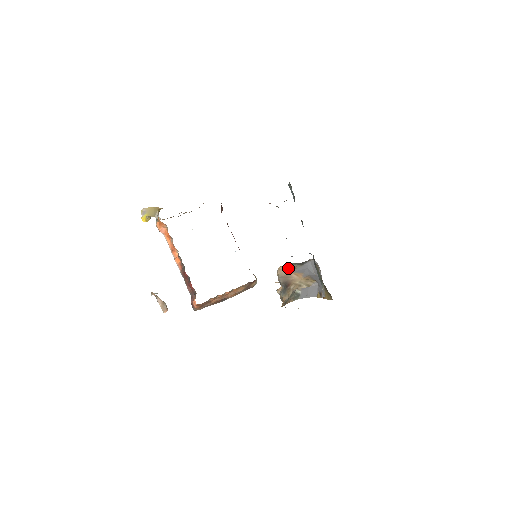
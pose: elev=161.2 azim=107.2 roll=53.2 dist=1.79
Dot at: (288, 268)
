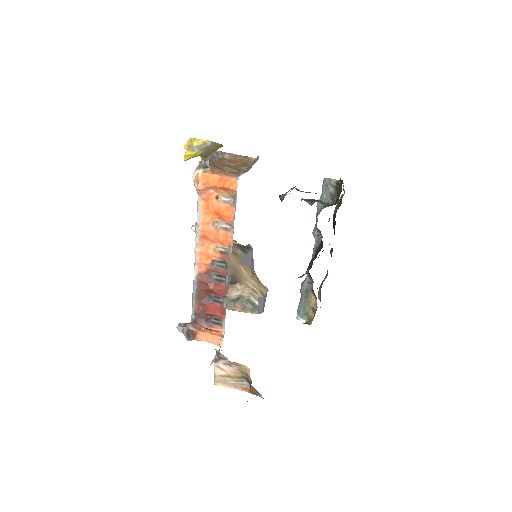
Dot at: (235, 254)
